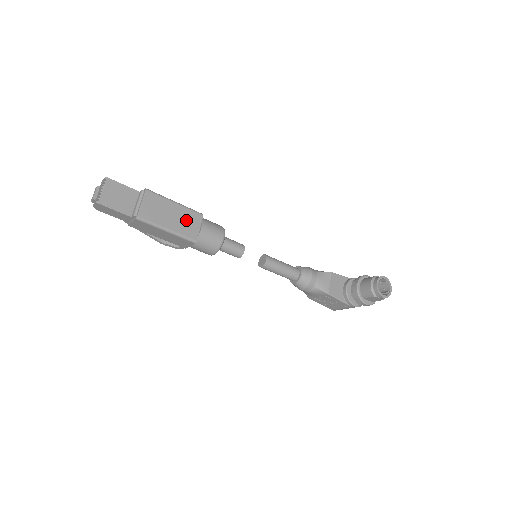
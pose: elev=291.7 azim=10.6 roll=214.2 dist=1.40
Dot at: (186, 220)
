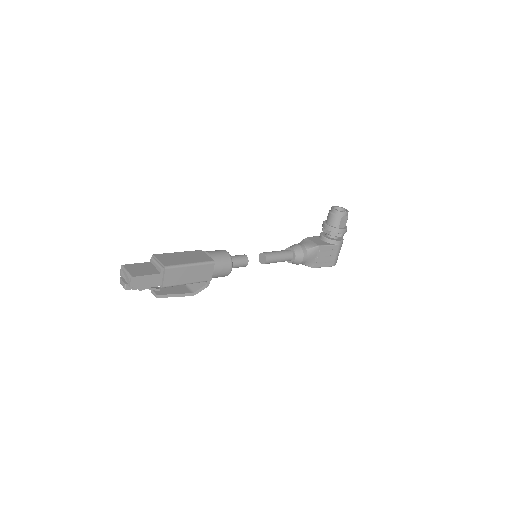
Dot at: (195, 256)
